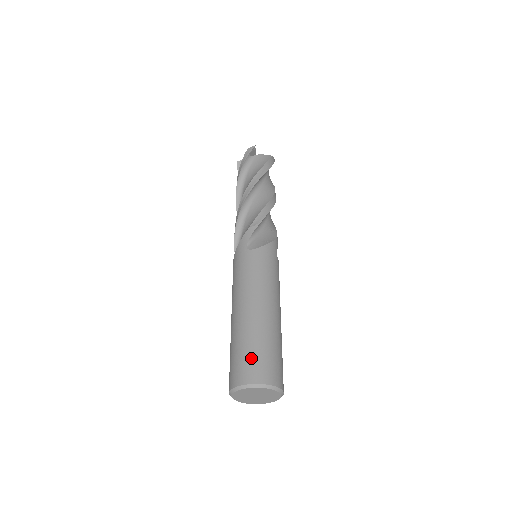
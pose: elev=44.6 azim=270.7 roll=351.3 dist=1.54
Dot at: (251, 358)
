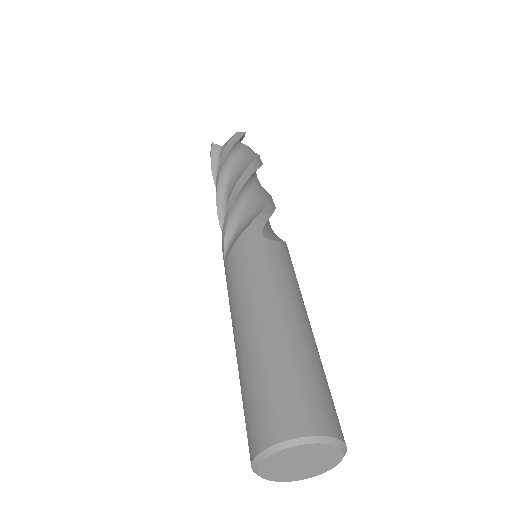
Dot at: (311, 391)
